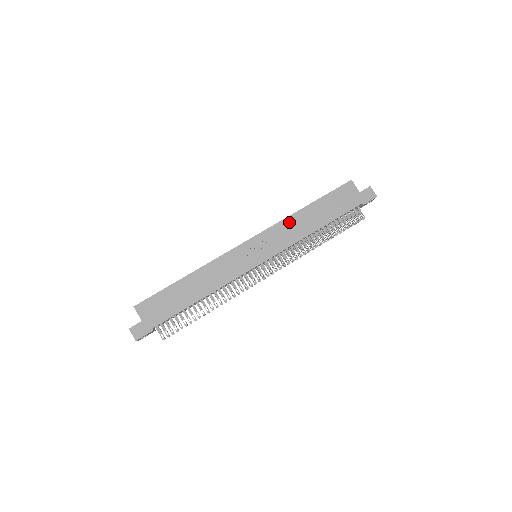
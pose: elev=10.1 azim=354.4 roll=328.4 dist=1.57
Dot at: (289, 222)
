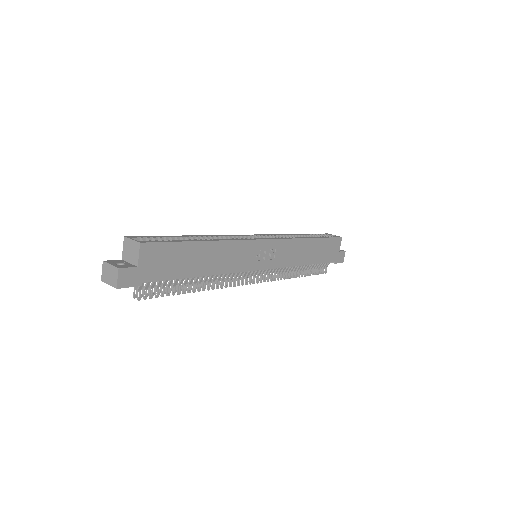
Dot at: (297, 244)
